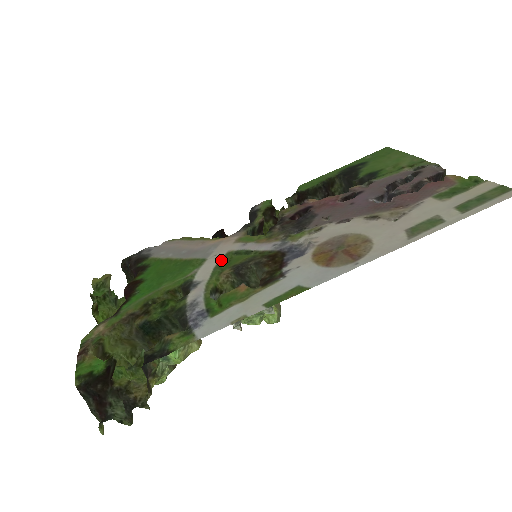
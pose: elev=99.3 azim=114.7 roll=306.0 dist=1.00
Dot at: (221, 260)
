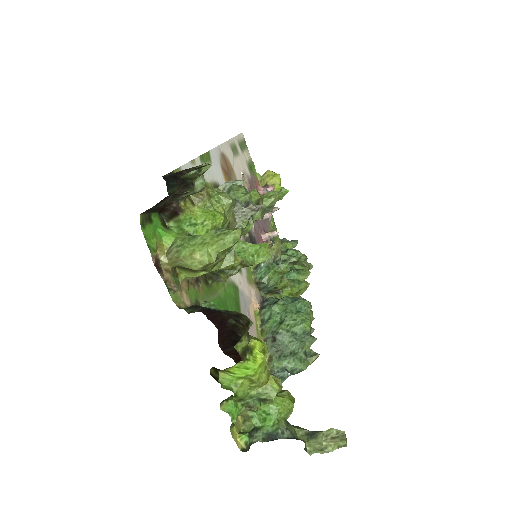
Dot at: occluded
